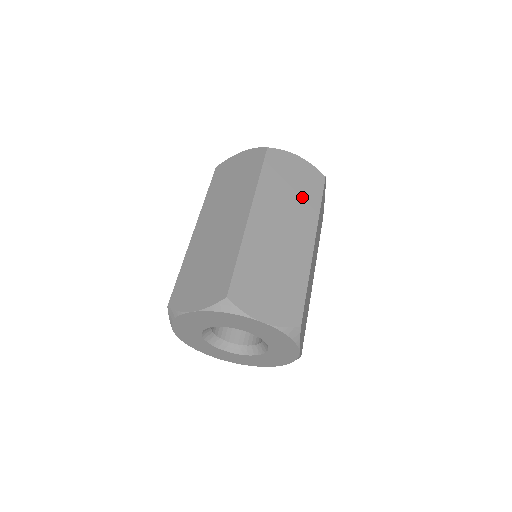
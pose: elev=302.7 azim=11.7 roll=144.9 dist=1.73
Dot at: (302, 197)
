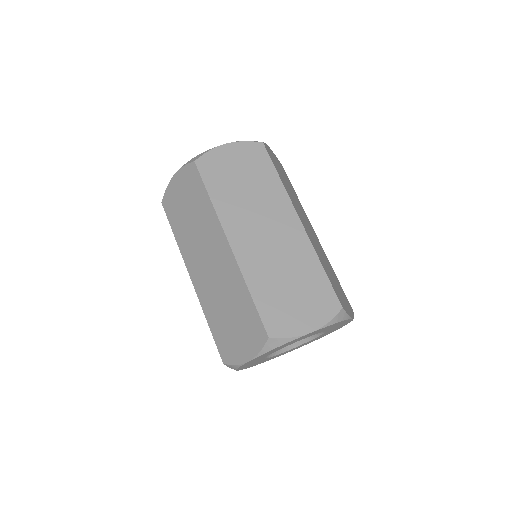
Dot at: (293, 192)
